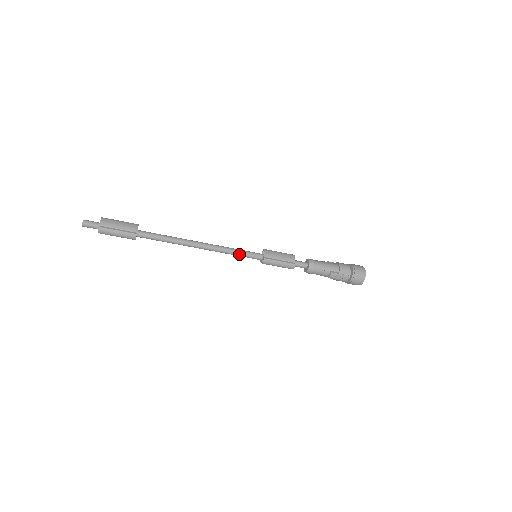
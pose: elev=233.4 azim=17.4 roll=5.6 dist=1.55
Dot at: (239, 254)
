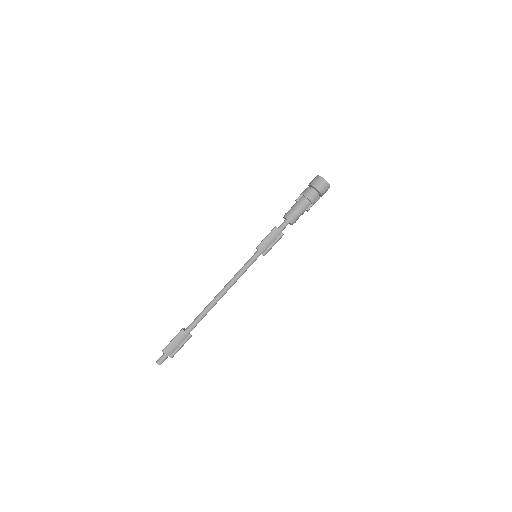
Dot at: occluded
